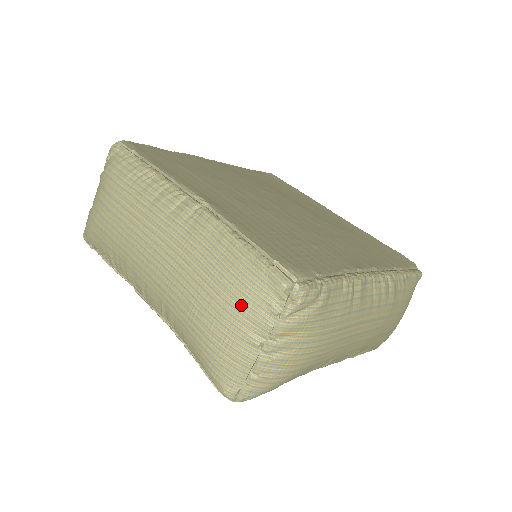
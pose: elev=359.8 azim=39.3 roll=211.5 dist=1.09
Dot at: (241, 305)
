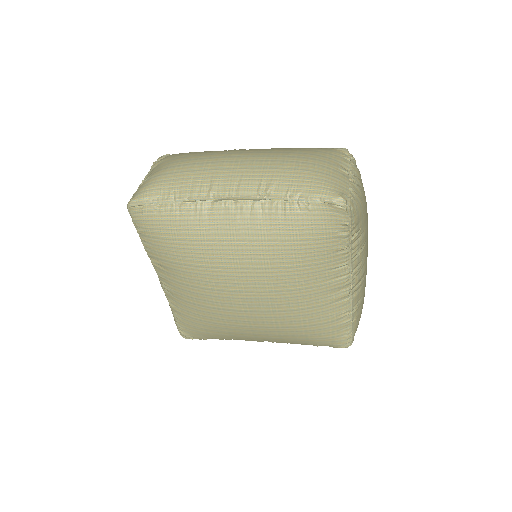
Dot at: (328, 156)
